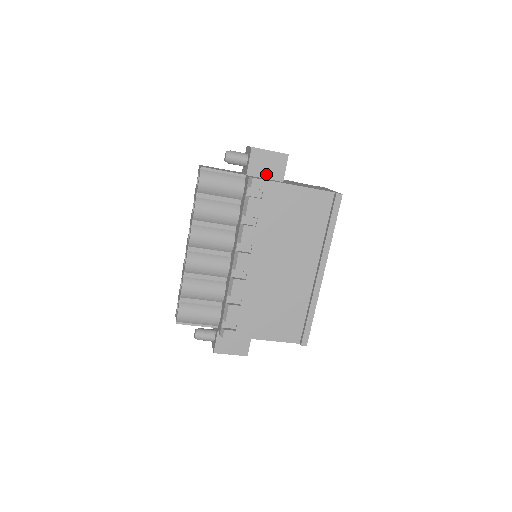
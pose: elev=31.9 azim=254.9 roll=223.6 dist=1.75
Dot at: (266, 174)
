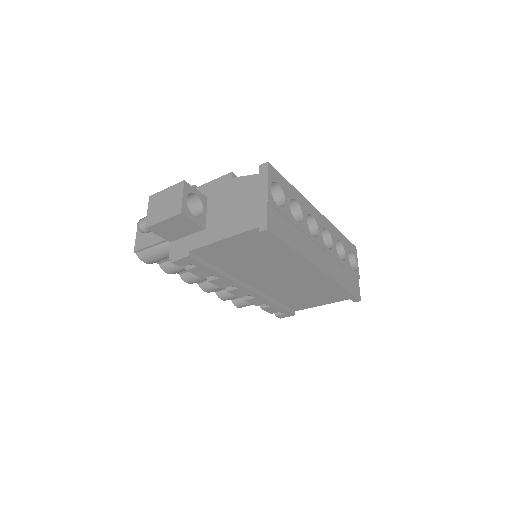
Dot at: (184, 233)
